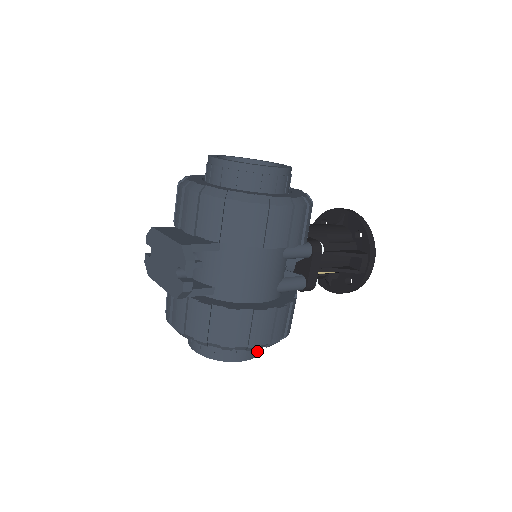
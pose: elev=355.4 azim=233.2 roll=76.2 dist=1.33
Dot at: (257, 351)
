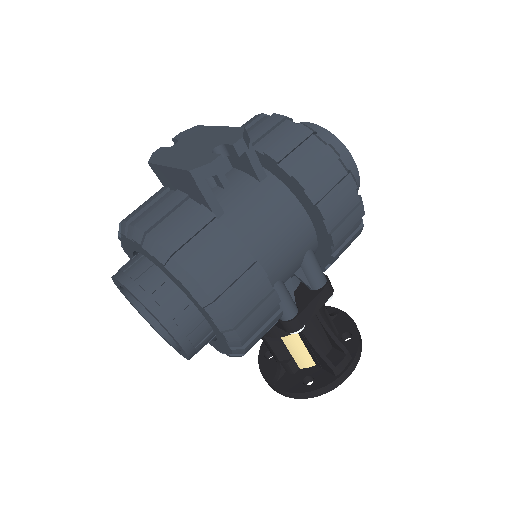
Dot at: (192, 346)
